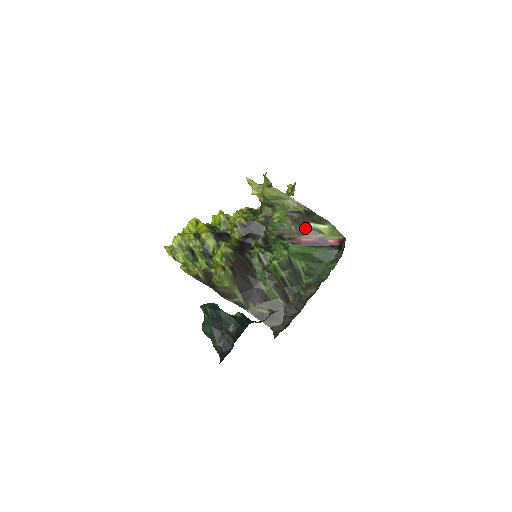
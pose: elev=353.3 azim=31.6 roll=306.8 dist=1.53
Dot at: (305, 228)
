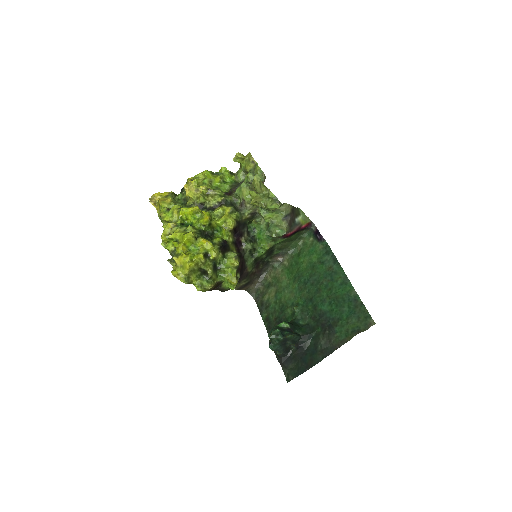
Dot at: (293, 225)
